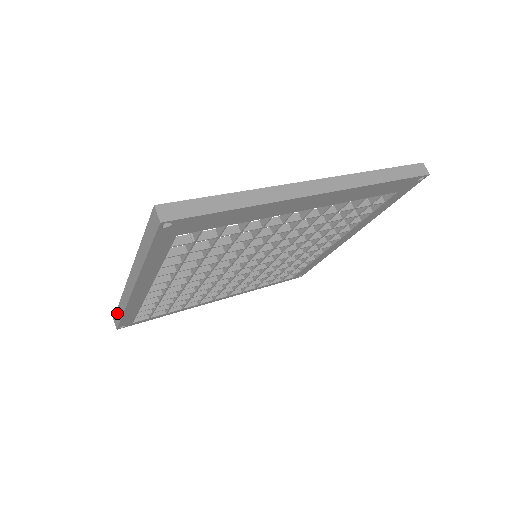
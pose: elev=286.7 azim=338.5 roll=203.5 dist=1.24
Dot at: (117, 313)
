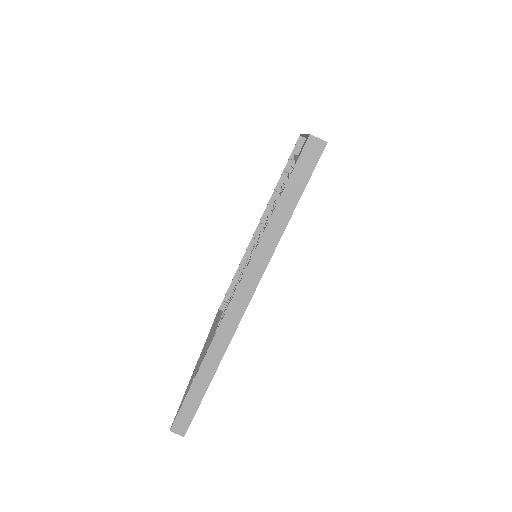
Dot at: (188, 401)
